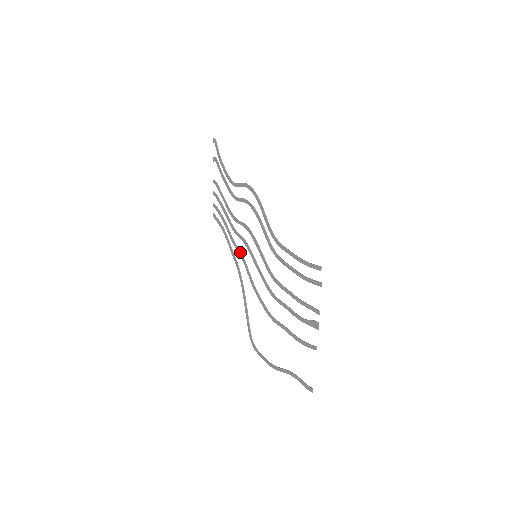
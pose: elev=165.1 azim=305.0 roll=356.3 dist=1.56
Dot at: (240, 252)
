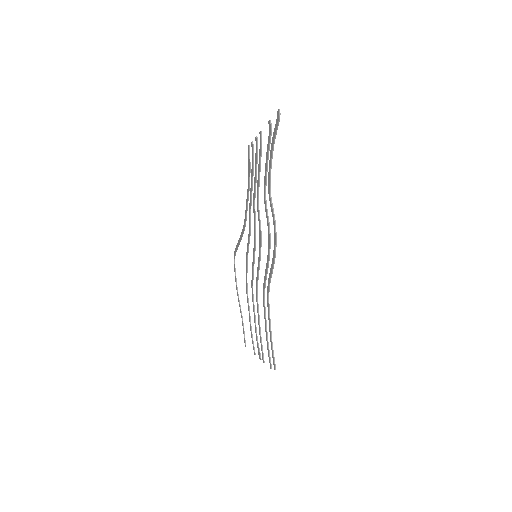
Dot at: (250, 223)
